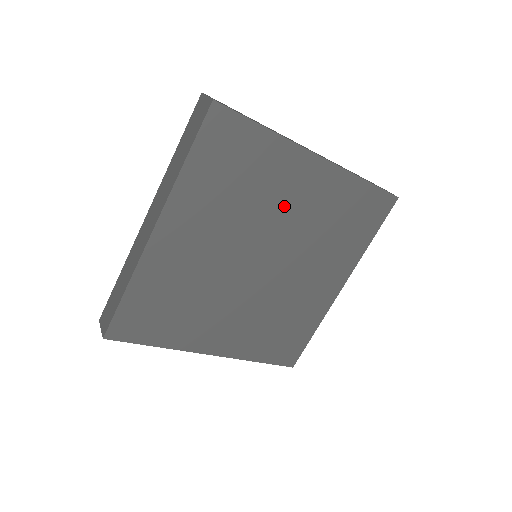
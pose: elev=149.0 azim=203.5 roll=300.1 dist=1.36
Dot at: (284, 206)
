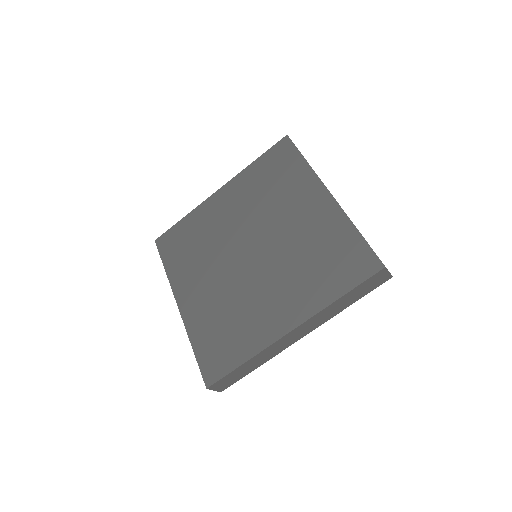
Dot at: (288, 216)
